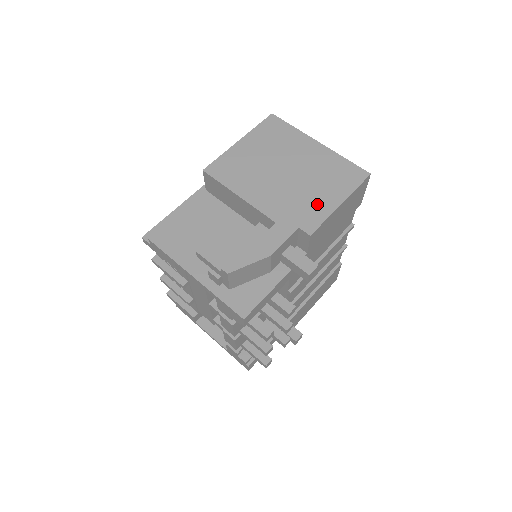
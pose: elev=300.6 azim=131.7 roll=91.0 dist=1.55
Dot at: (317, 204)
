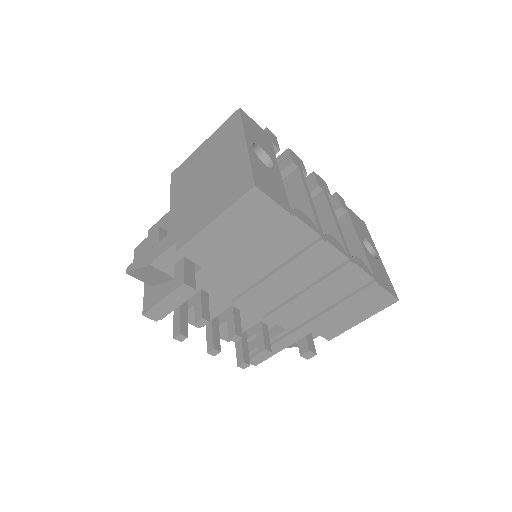
Dot at: (199, 218)
